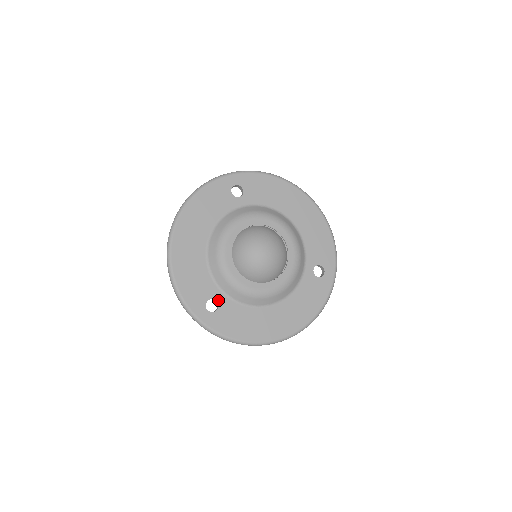
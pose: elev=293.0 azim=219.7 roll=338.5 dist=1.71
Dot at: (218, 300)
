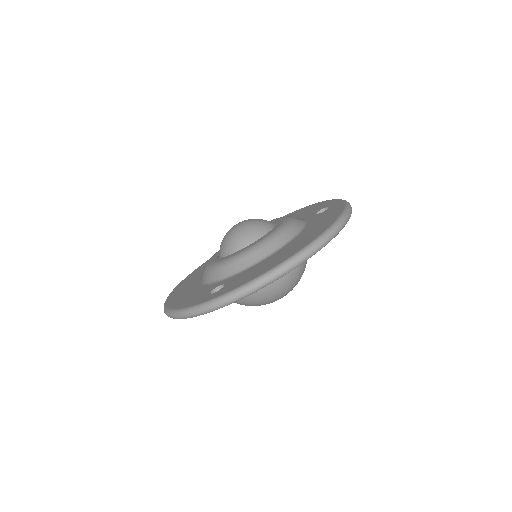
Dot at: (222, 284)
